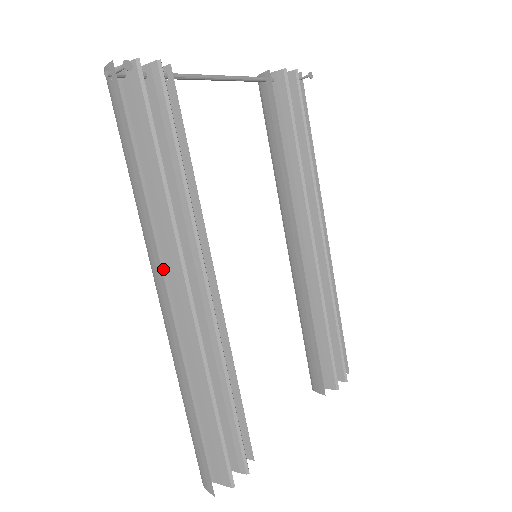
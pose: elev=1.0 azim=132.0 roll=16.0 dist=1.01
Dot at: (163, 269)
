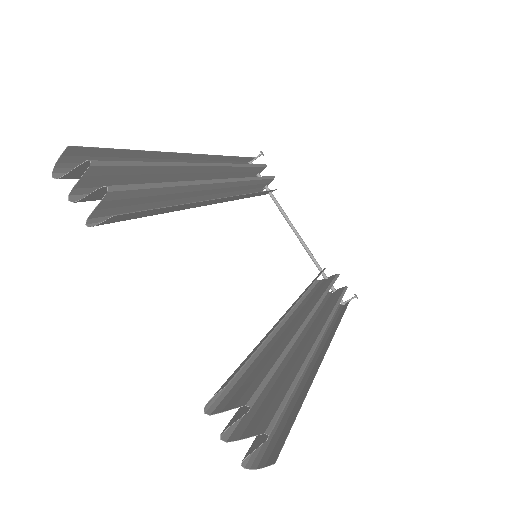
Dot at: occluded
